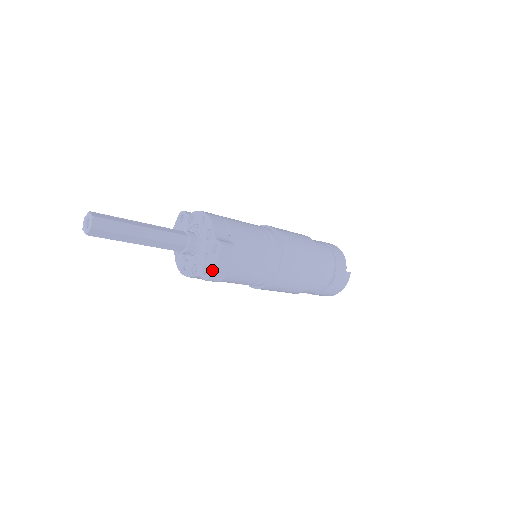
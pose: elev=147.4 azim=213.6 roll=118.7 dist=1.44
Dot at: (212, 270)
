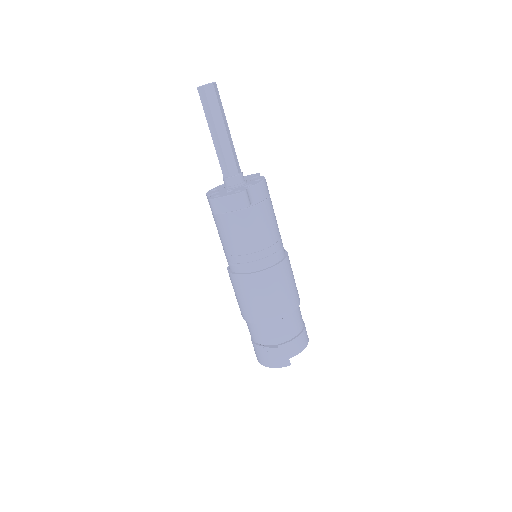
Dot at: (219, 197)
